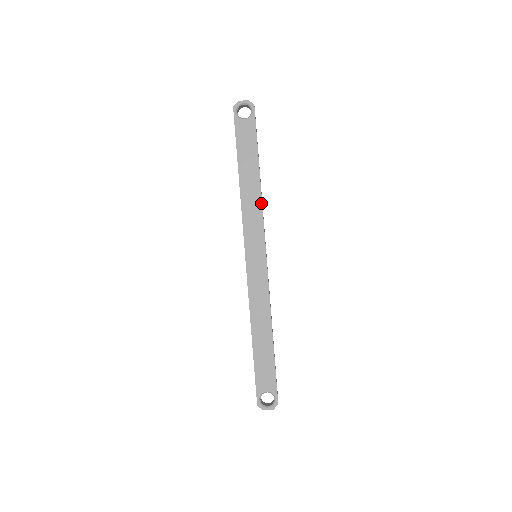
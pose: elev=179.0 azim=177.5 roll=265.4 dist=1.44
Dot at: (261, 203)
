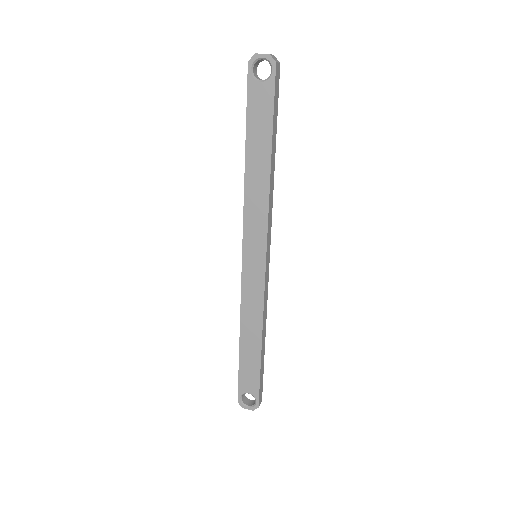
Dot at: (268, 198)
